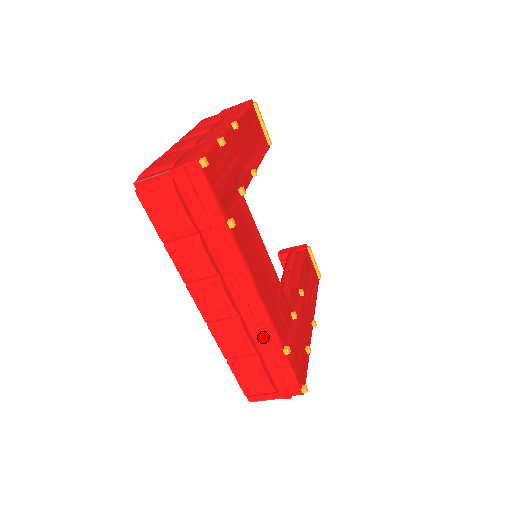
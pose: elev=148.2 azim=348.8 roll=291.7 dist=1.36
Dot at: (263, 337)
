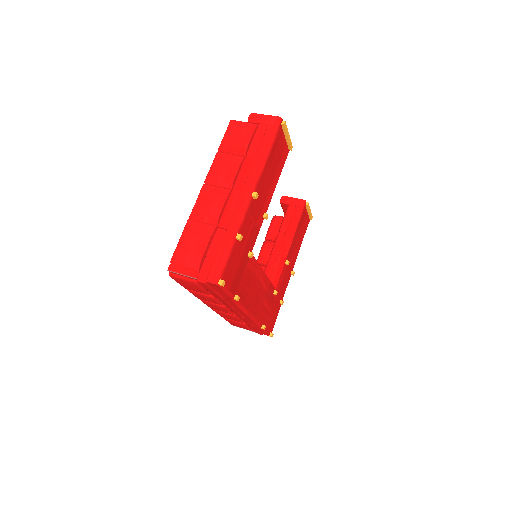
Dot at: (249, 322)
